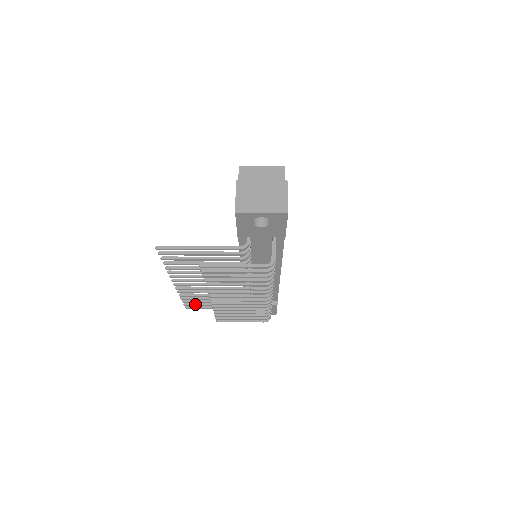
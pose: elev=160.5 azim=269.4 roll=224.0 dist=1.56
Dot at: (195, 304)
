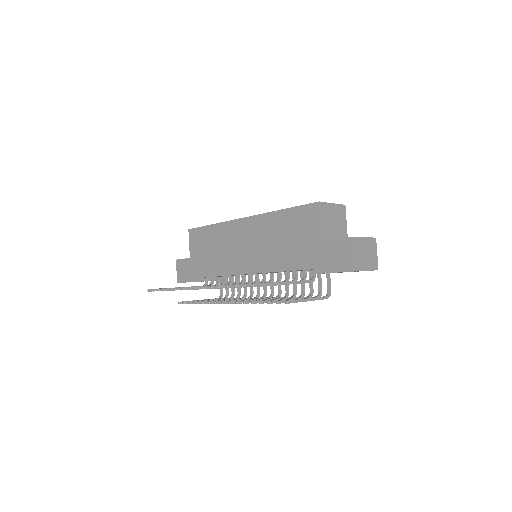
Dot at: occluded
